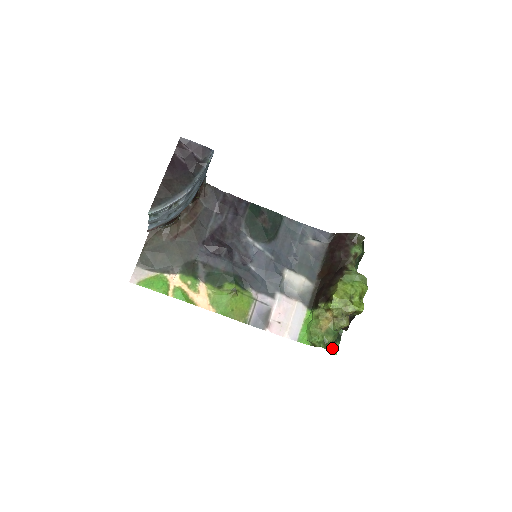
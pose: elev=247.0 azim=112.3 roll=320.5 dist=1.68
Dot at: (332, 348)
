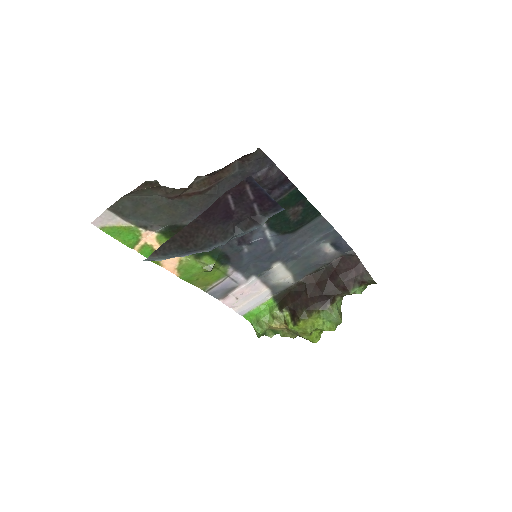
Dot at: occluded
